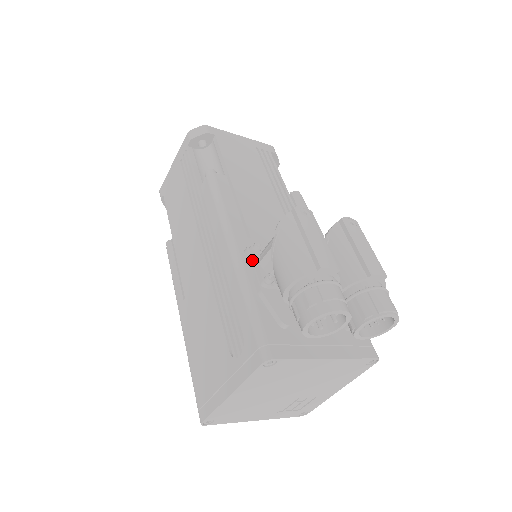
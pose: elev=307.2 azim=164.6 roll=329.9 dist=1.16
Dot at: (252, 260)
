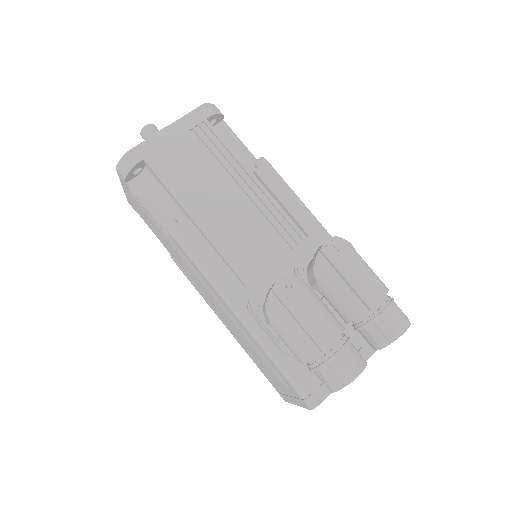
Dot at: (259, 321)
